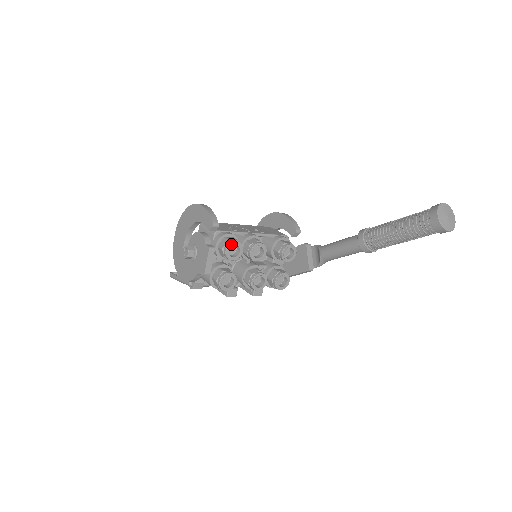
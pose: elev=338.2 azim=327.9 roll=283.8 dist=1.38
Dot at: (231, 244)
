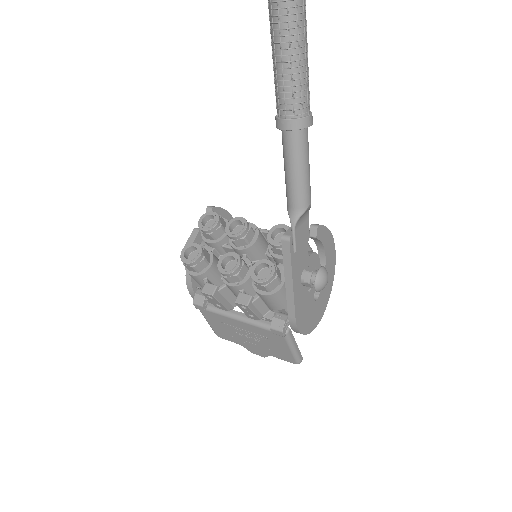
Dot at: (207, 214)
